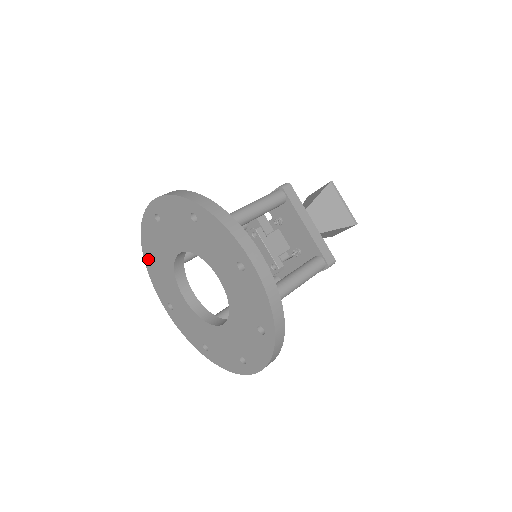
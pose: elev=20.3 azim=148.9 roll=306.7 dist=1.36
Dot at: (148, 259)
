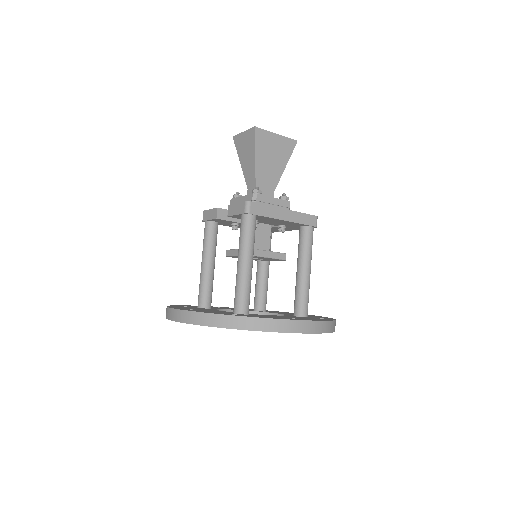
Dot at: occluded
